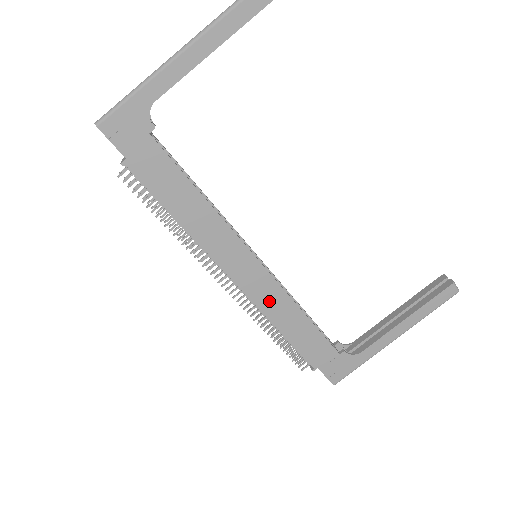
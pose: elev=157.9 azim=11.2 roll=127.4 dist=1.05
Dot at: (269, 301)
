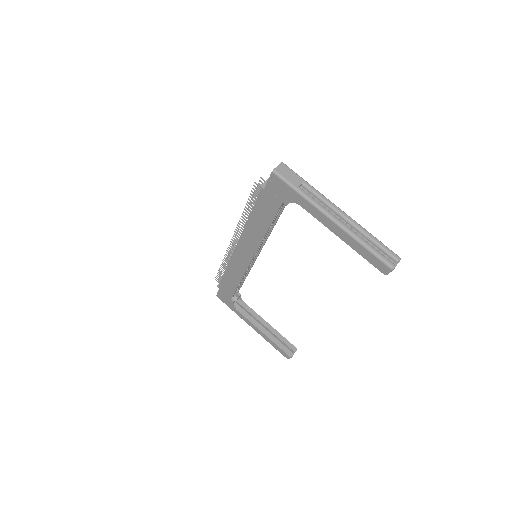
Dot at: (236, 265)
